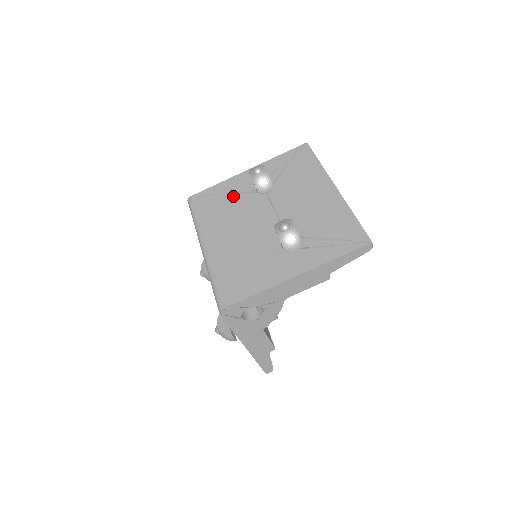
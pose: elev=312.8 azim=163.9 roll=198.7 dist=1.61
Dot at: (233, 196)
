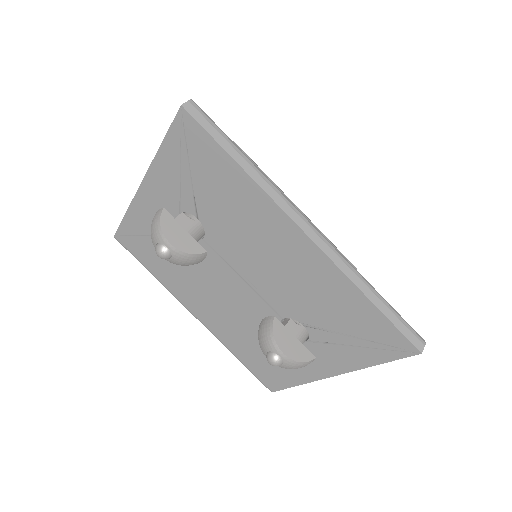
Dot at: occluded
